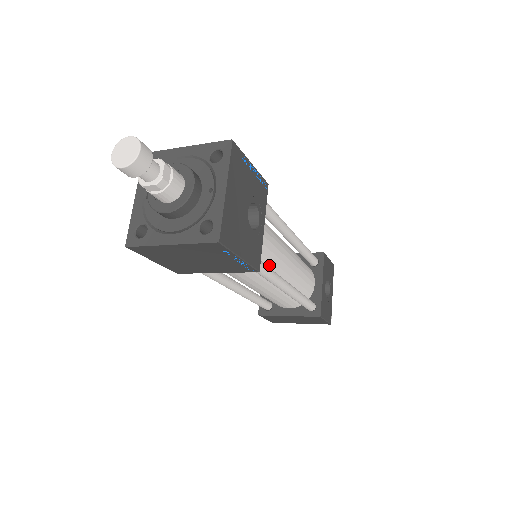
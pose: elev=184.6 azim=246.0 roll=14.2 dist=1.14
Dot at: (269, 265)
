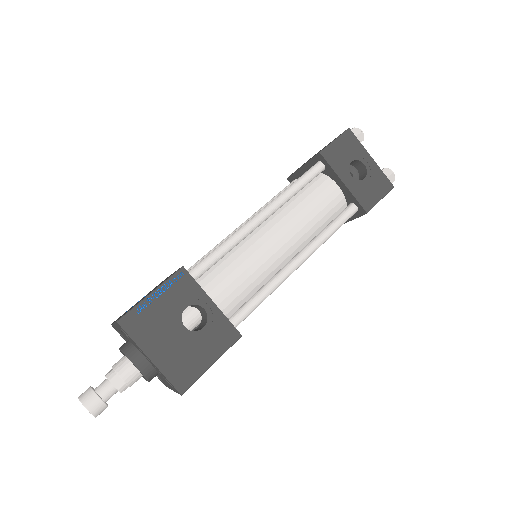
Dot at: (261, 279)
